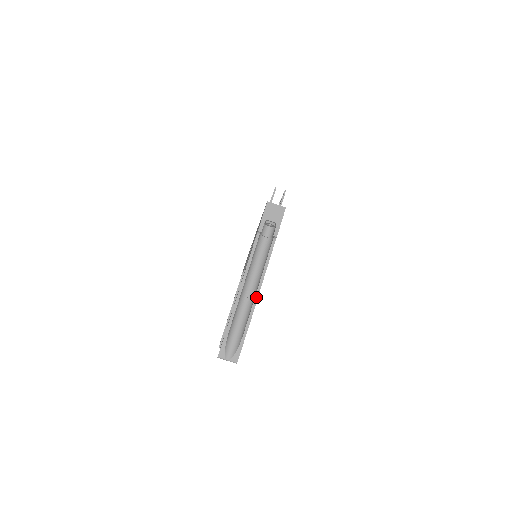
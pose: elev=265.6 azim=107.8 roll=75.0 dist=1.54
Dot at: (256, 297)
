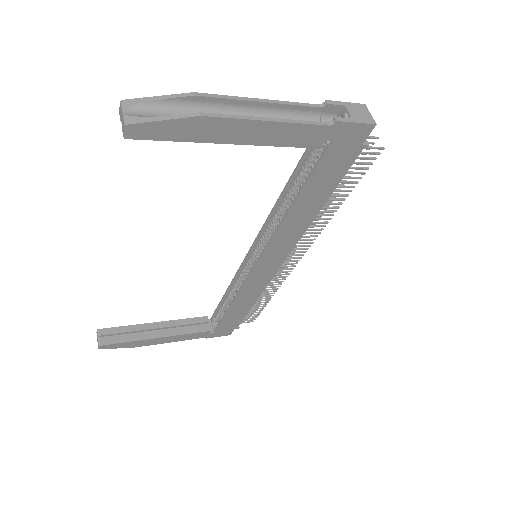
Dot at: (243, 117)
